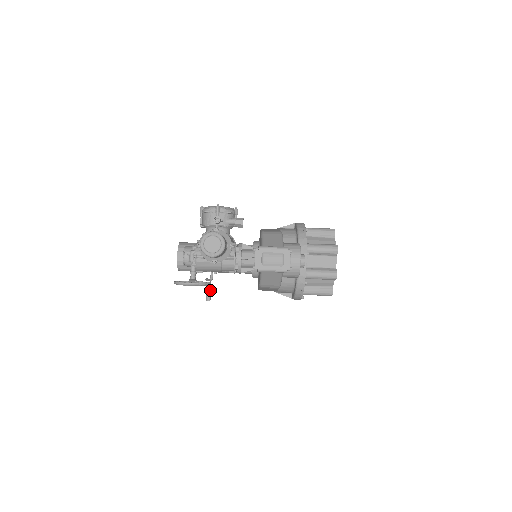
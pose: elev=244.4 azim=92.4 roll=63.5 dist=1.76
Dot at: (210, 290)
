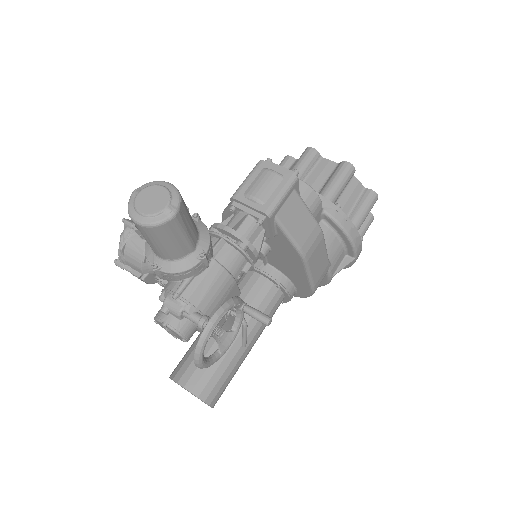
Dot at: (252, 308)
